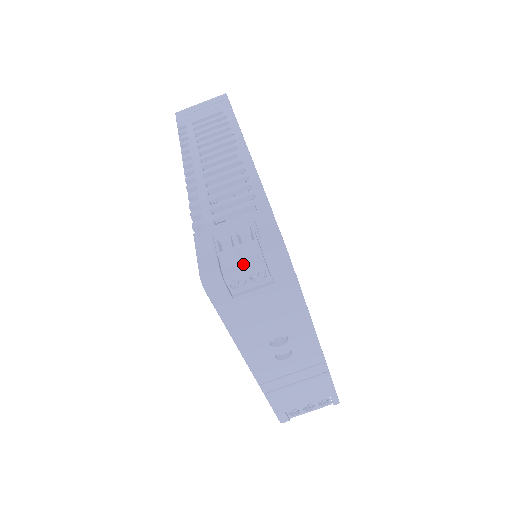
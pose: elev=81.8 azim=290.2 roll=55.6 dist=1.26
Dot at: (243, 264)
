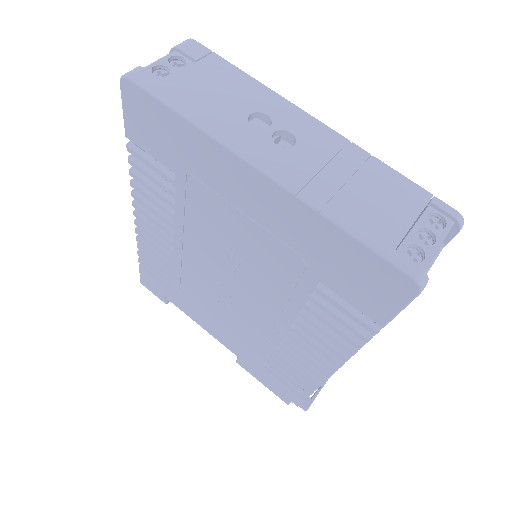
Dot at: occluded
